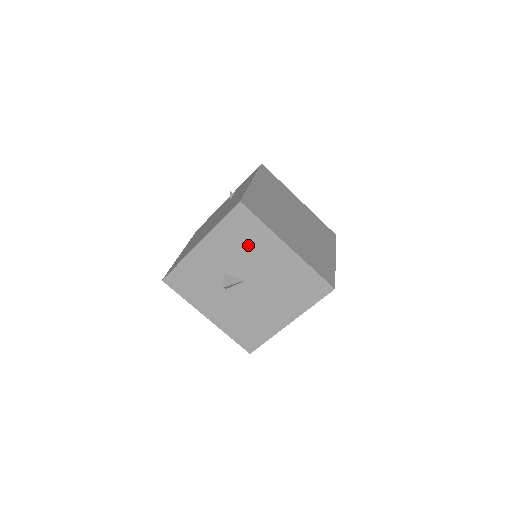
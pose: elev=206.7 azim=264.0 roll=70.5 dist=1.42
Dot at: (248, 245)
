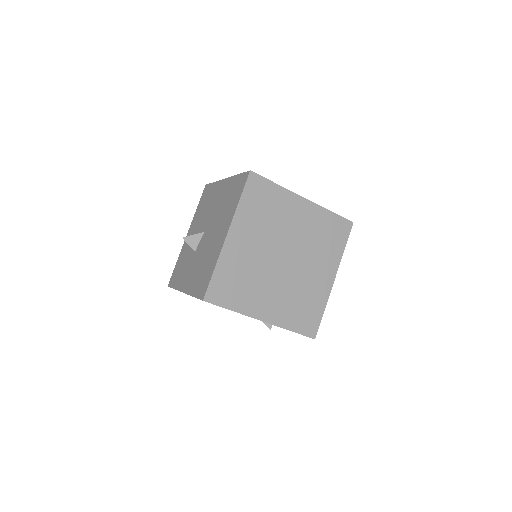
Dot at: (207, 205)
